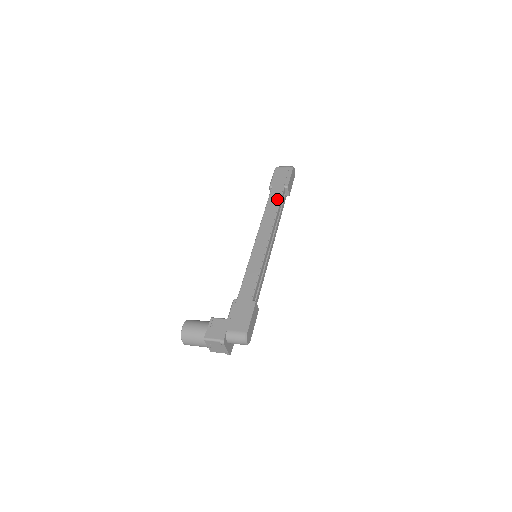
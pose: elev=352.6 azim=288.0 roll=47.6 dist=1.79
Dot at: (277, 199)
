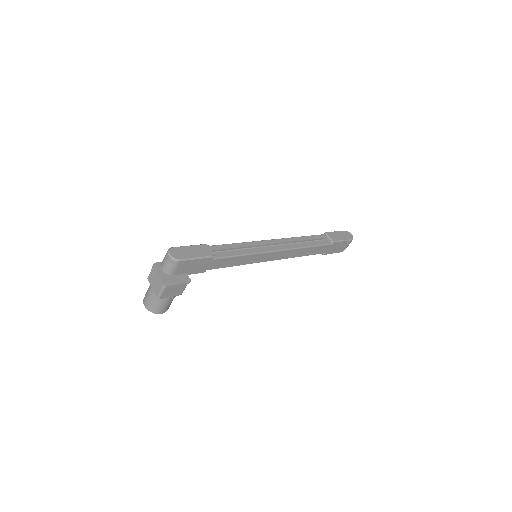
Dot at: occluded
